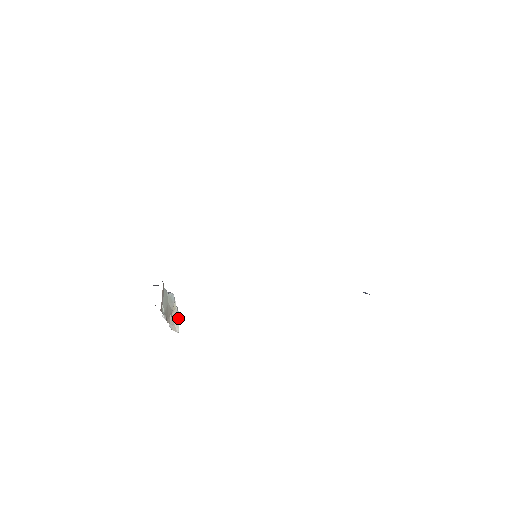
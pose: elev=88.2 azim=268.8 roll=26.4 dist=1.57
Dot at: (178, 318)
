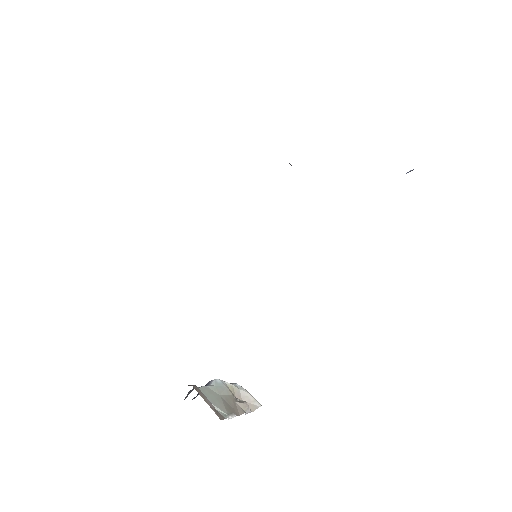
Dot at: (246, 393)
